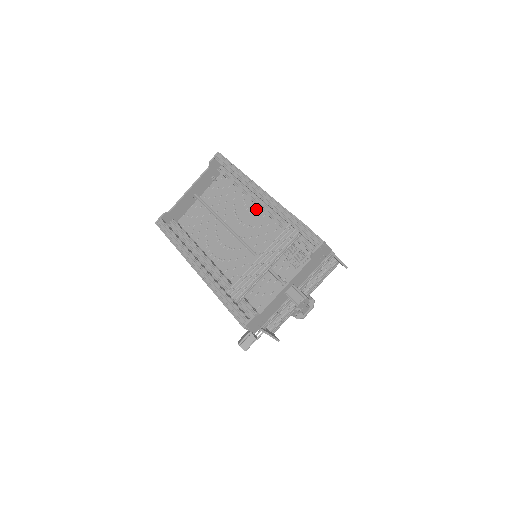
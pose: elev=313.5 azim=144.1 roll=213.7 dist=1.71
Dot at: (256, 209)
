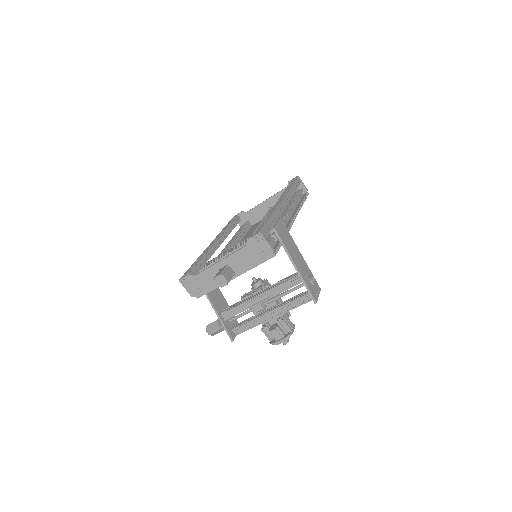
Dot at: occluded
